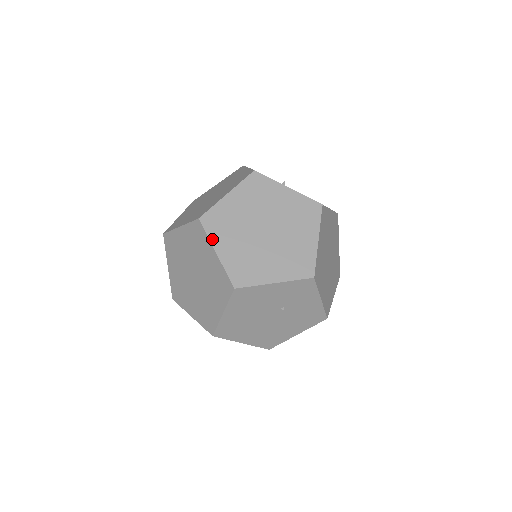
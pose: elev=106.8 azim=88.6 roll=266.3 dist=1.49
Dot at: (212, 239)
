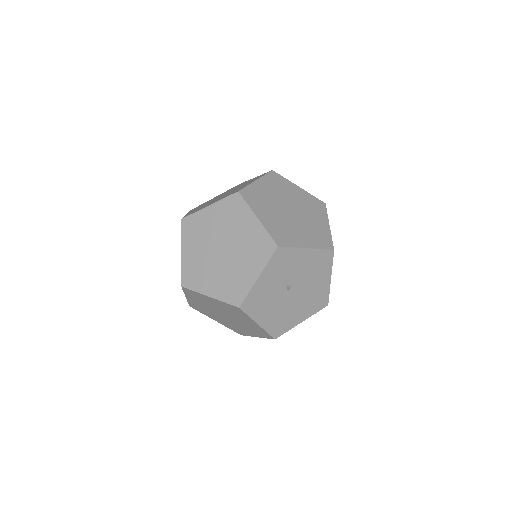
Dot at: (186, 294)
